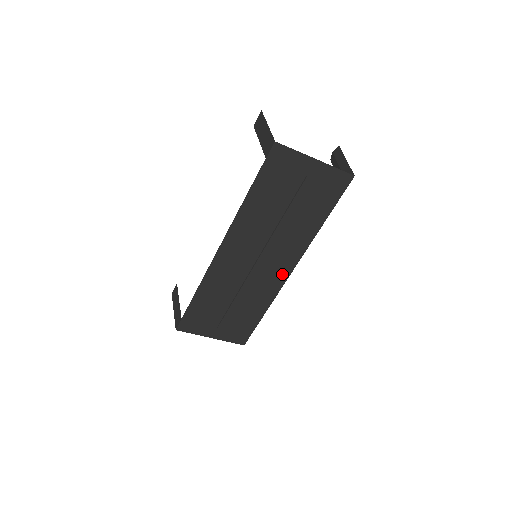
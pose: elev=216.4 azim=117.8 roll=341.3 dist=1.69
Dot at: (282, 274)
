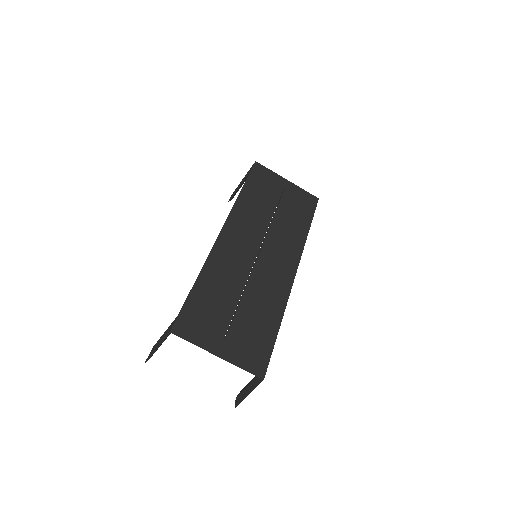
Dot at: (287, 274)
